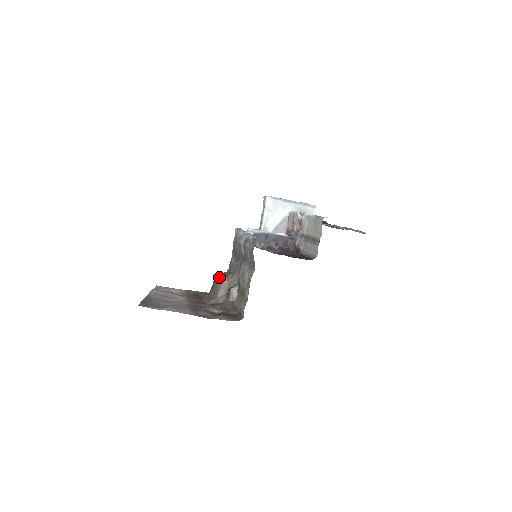
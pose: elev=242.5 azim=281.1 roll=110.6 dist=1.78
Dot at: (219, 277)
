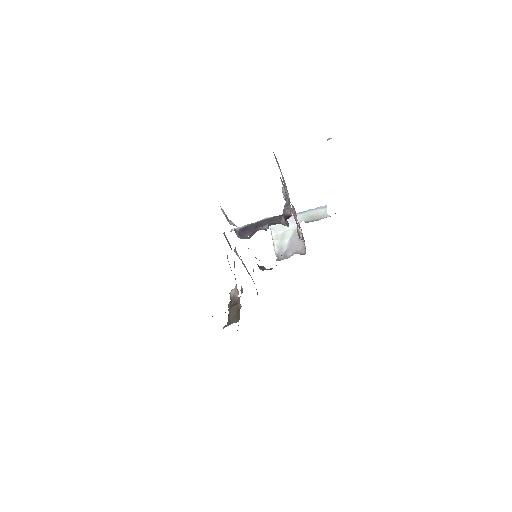
Dot at: occluded
